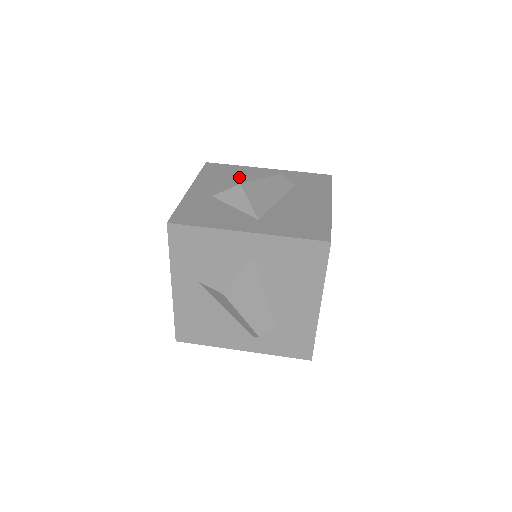
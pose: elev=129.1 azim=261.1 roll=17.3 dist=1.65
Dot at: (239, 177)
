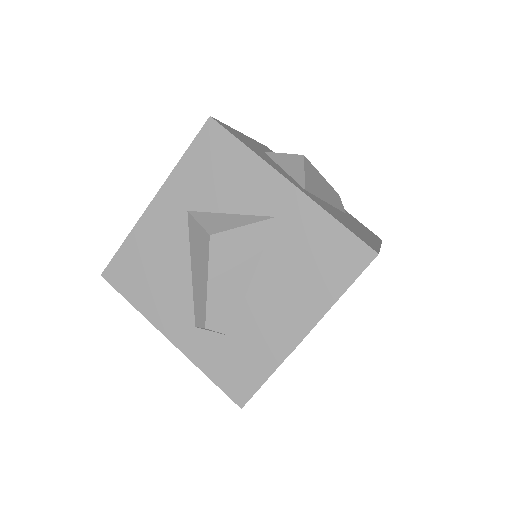
Dot at: occluded
